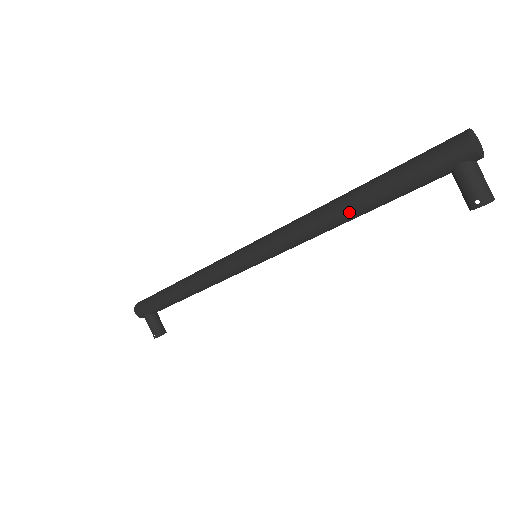
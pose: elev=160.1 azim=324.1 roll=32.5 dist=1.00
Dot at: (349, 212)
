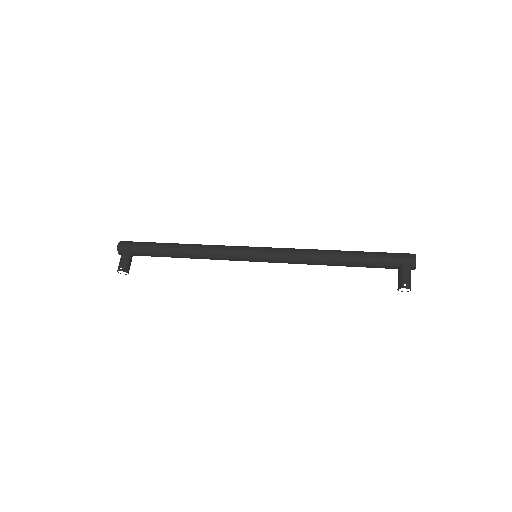
Dot at: (338, 258)
